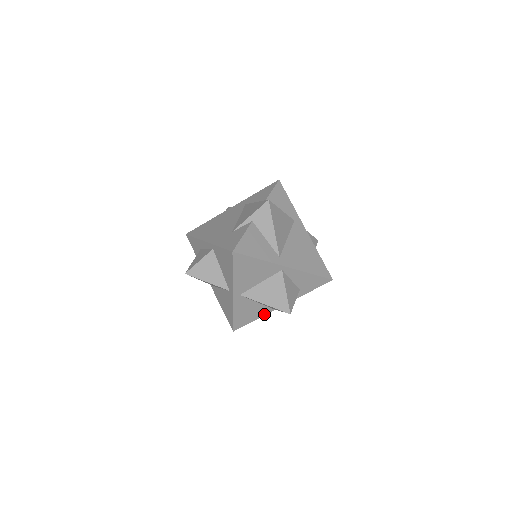
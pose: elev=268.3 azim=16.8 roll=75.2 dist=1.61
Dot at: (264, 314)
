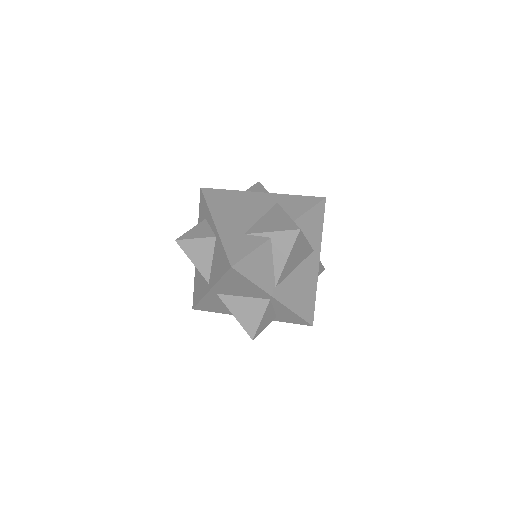
Dot at: (230, 313)
